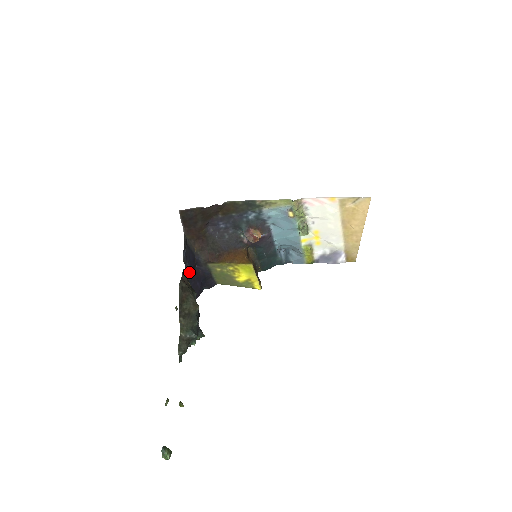
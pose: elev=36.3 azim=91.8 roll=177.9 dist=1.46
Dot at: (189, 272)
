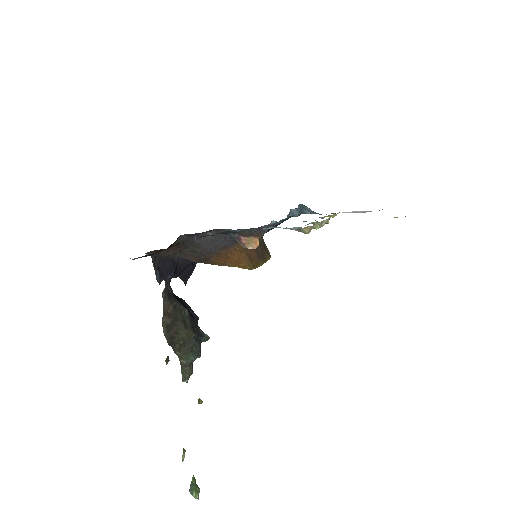
Dot at: (171, 277)
